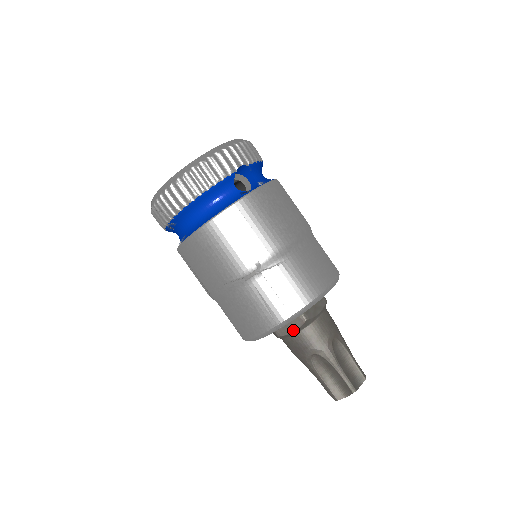
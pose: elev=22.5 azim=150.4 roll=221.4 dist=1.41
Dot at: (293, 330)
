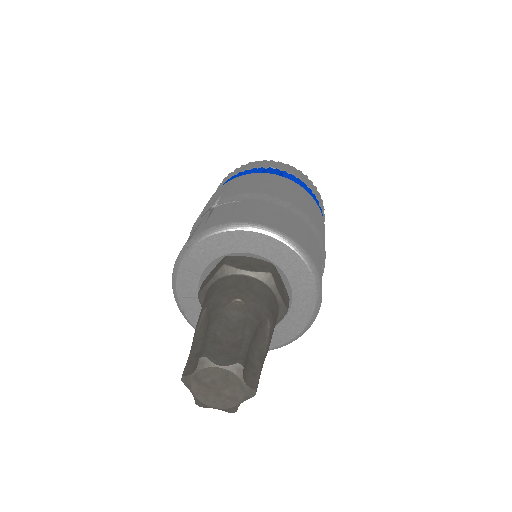
Dot at: (209, 280)
